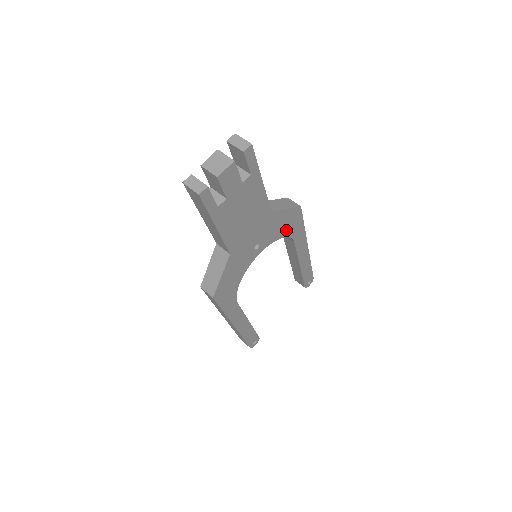
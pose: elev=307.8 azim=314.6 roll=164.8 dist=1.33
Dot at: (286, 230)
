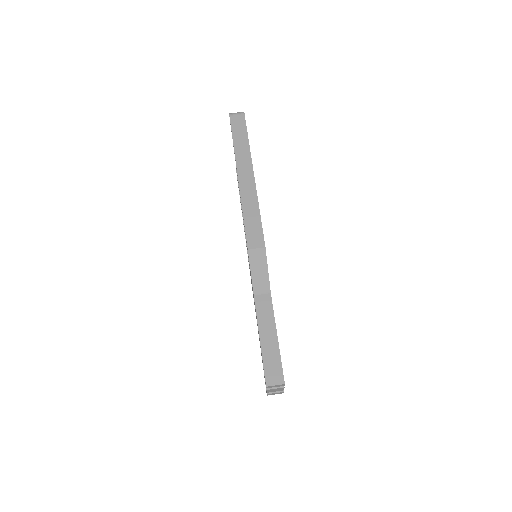
Dot at: occluded
